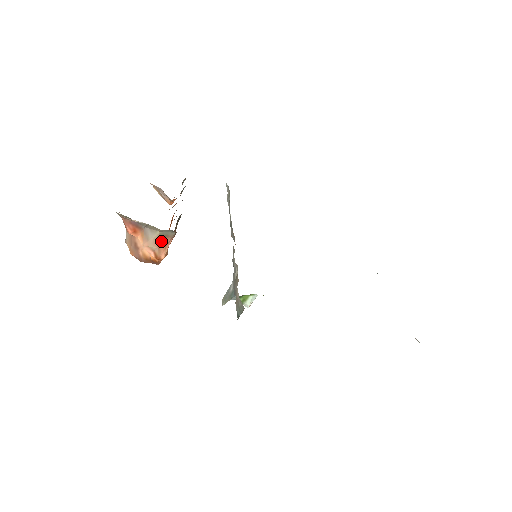
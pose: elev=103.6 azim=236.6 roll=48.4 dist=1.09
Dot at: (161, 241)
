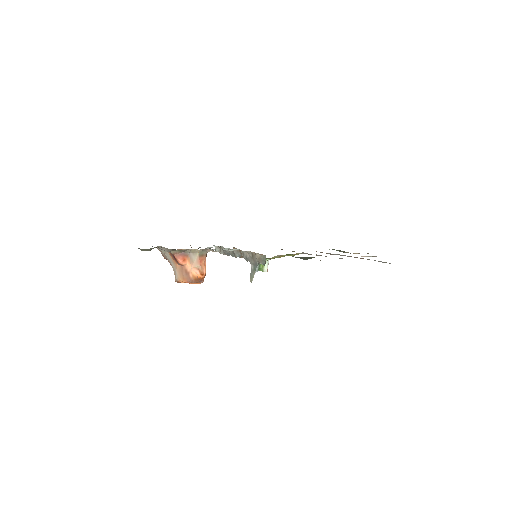
Dot at: (201, 260)
